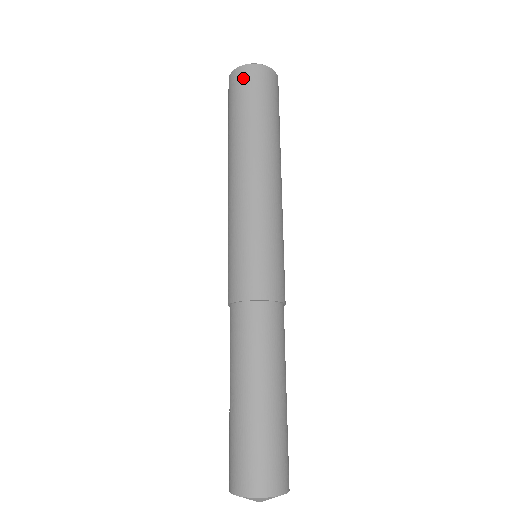
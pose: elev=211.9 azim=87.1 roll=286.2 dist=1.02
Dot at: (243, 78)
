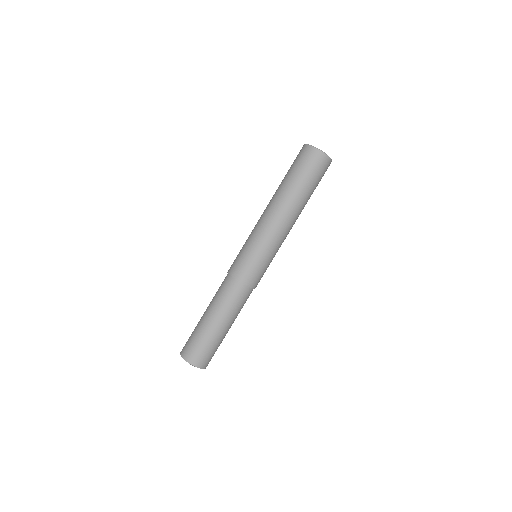
Dot at: (314, 158)
